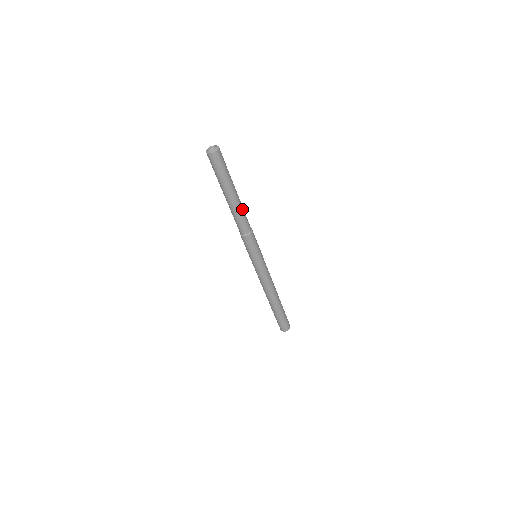
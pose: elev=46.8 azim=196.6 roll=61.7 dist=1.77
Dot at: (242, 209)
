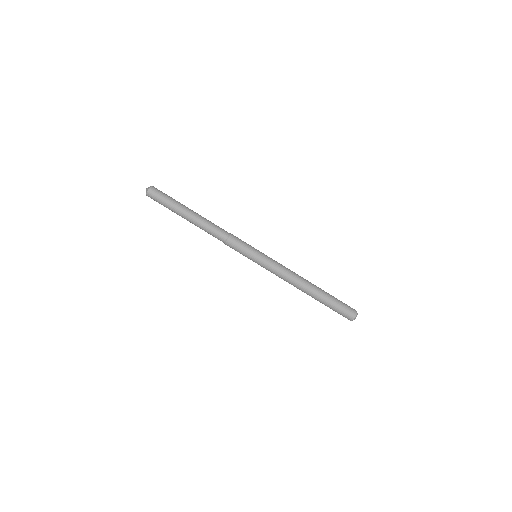
Dot at: (207, 220)
